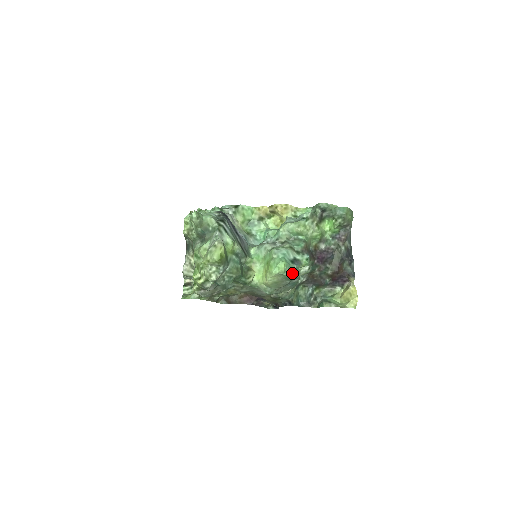
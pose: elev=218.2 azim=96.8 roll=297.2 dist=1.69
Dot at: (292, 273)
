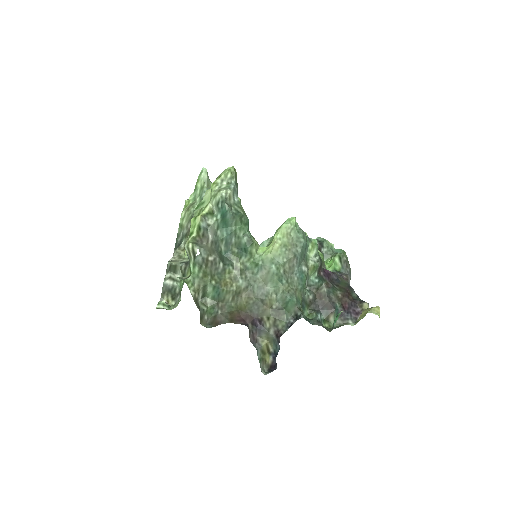
Dot at: (303, 234)
